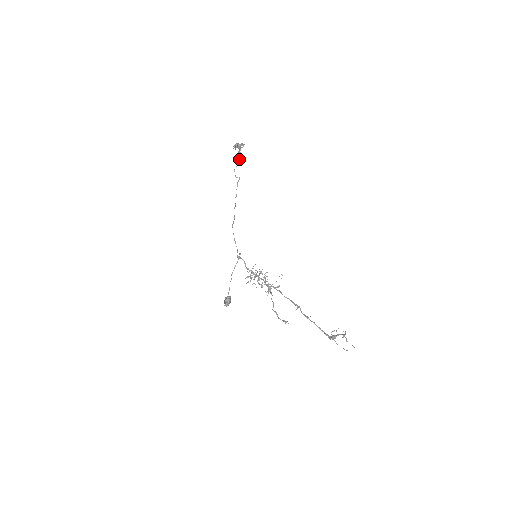
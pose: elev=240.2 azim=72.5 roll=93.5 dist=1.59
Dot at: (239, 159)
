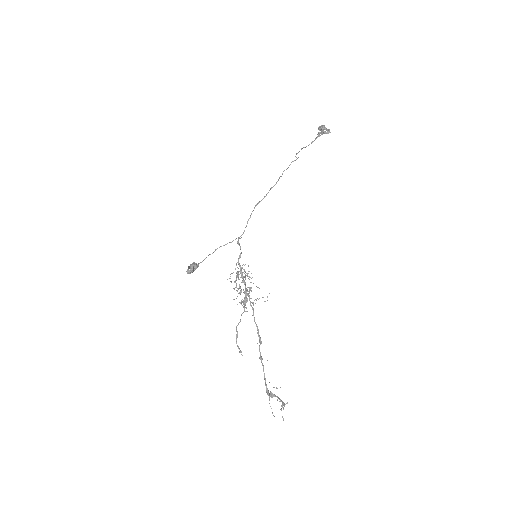
Dot at: (313, 141)
